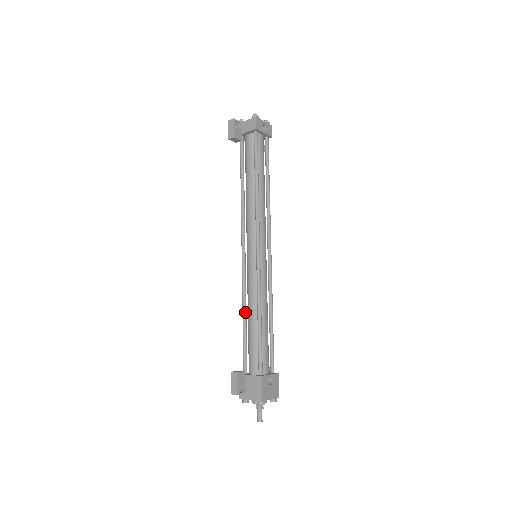
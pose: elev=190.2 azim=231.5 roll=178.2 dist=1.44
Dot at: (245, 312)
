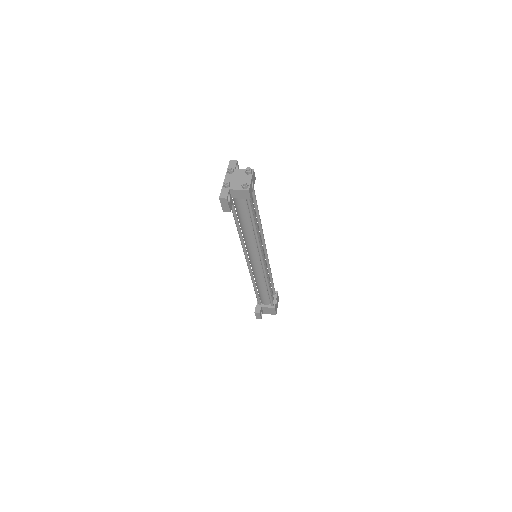
Dot at: (255, 285)
